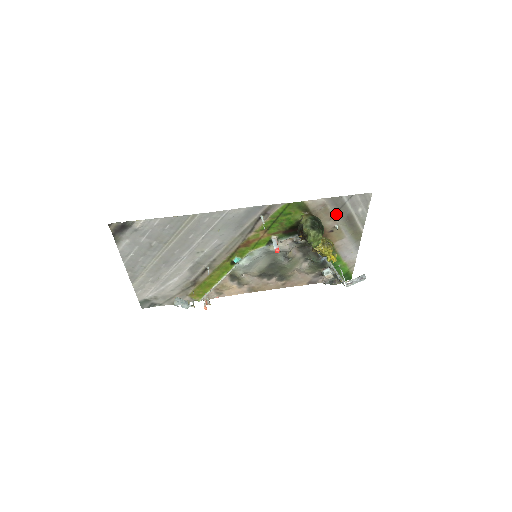
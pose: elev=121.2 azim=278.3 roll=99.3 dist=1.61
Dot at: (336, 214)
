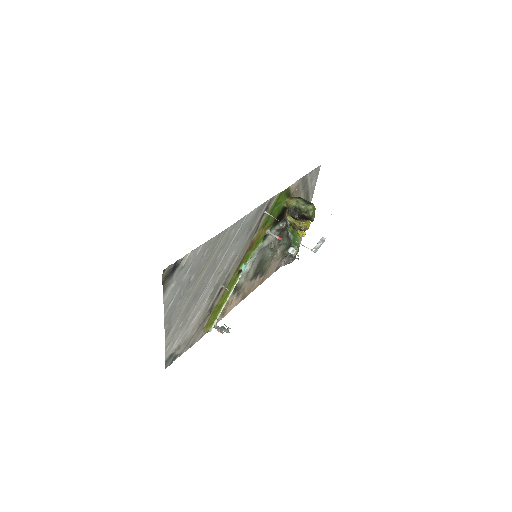
Dot at: (301, 192)
